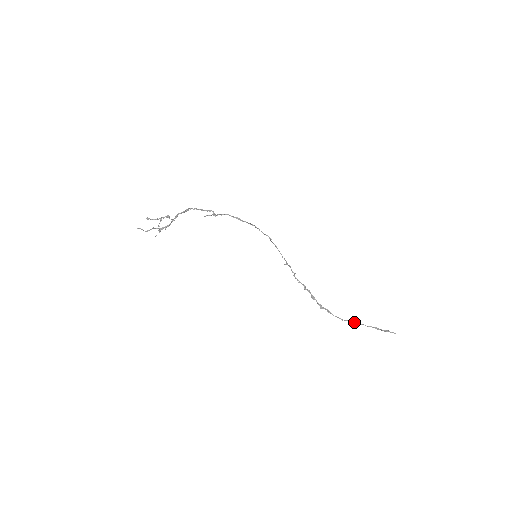
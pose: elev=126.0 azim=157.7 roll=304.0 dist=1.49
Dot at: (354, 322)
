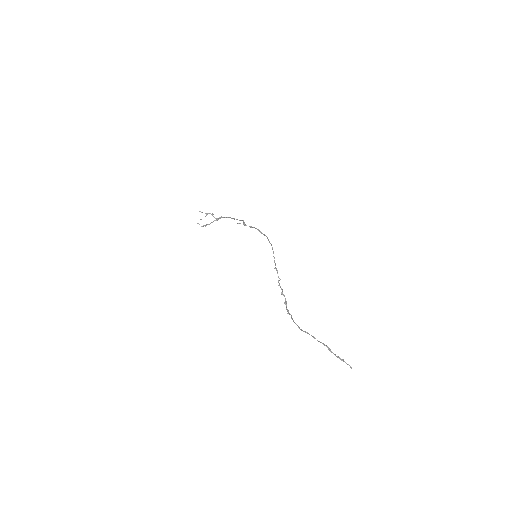
Dot at: (308, 333)
